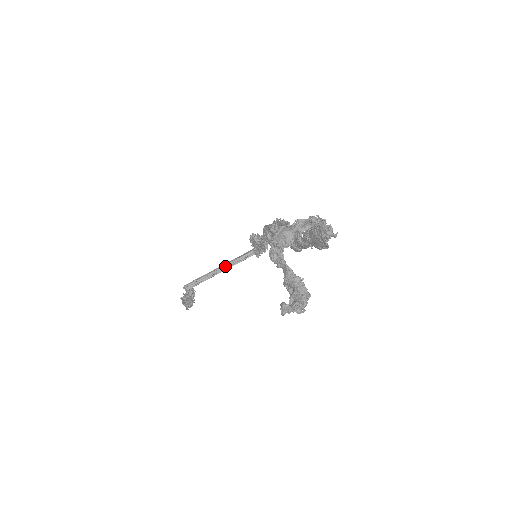
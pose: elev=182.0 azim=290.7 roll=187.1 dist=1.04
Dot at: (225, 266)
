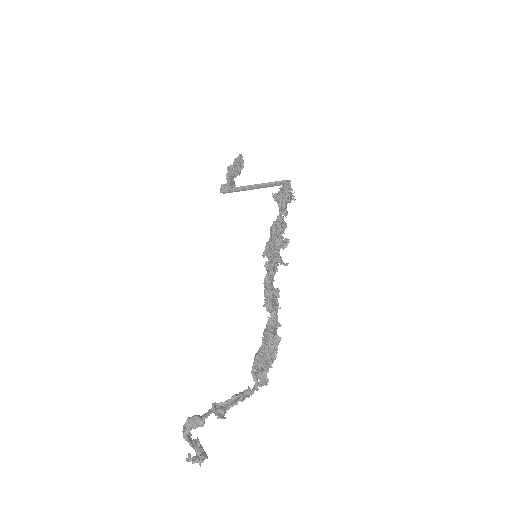
Dot at: (257, 186)
